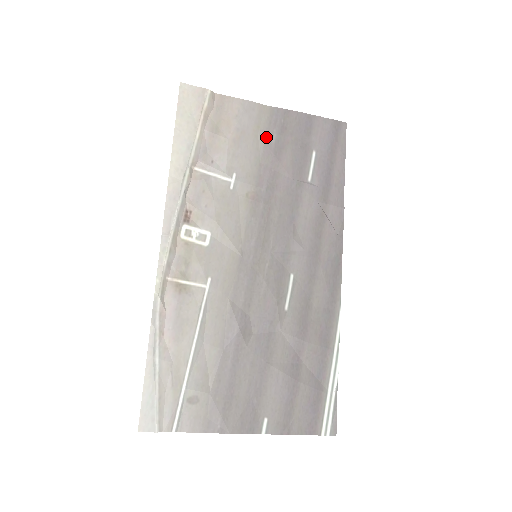
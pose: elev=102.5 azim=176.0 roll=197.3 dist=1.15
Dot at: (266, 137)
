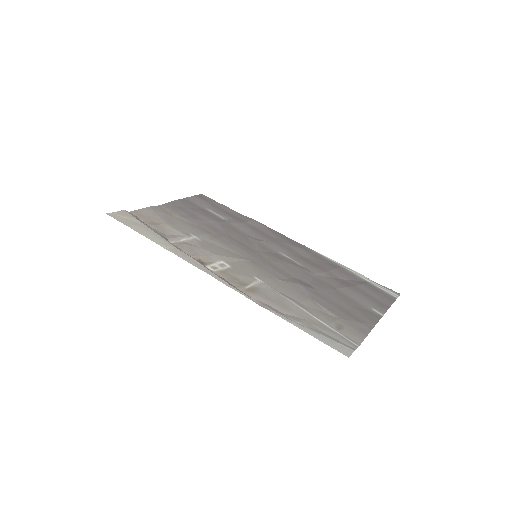
Dot at: (180, 215)
